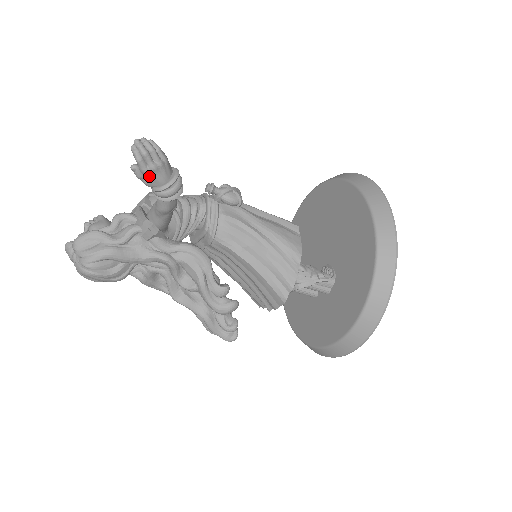
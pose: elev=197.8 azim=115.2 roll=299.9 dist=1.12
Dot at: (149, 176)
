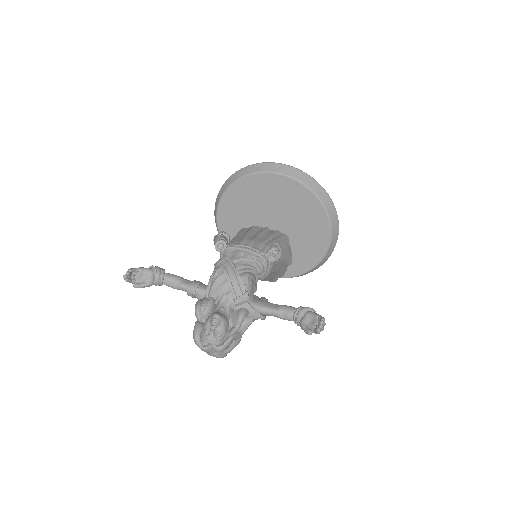
Dot at: occluded
